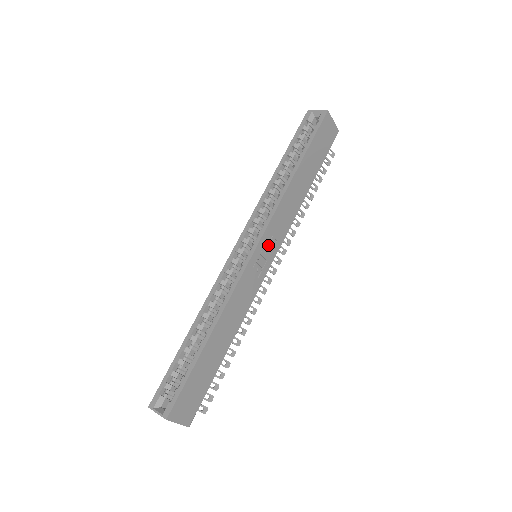
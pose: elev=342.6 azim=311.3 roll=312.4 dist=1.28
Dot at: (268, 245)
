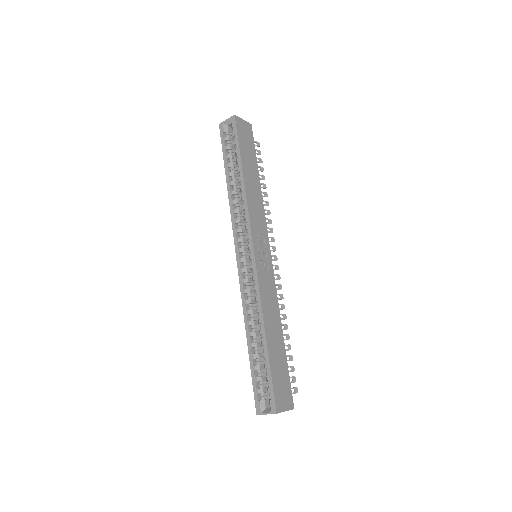
Dot at: (260, 242)
